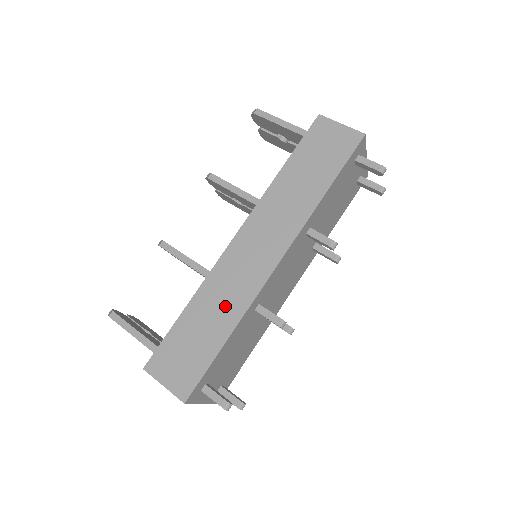
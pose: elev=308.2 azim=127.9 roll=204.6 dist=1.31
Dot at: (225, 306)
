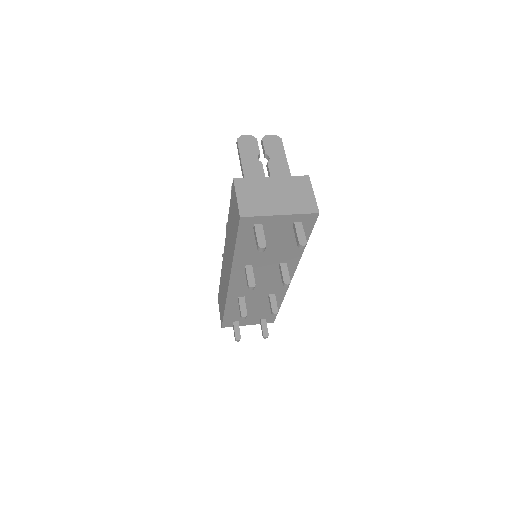
Dot at: occluded
